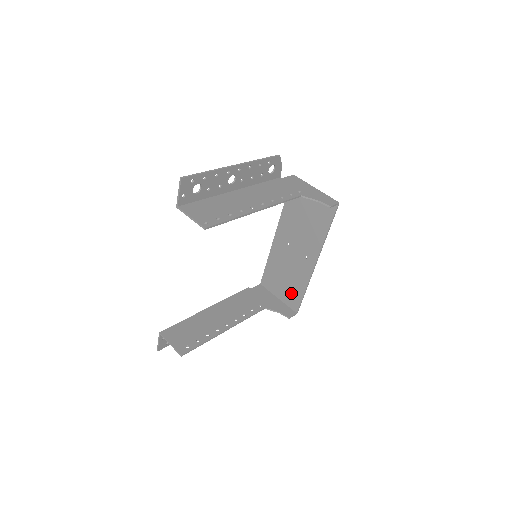
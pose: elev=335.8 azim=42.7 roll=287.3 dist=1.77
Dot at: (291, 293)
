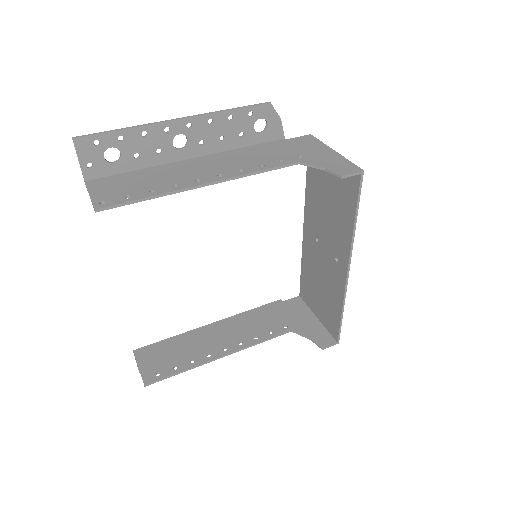
Dot at: (328, 312)
